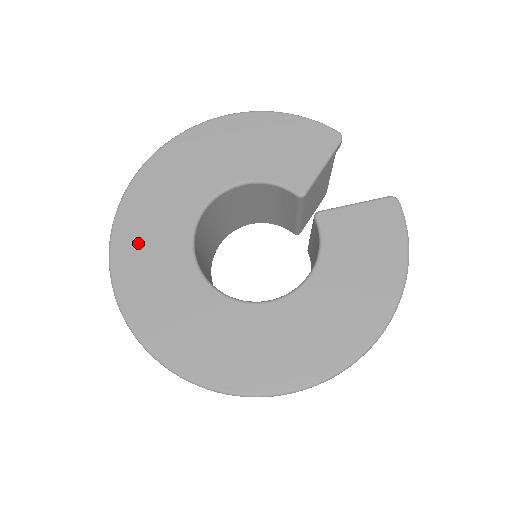
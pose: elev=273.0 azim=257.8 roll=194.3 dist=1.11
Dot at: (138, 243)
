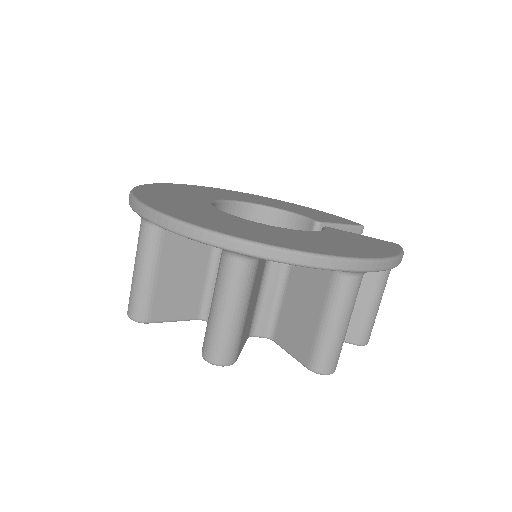
Dot at: (177, 189)
